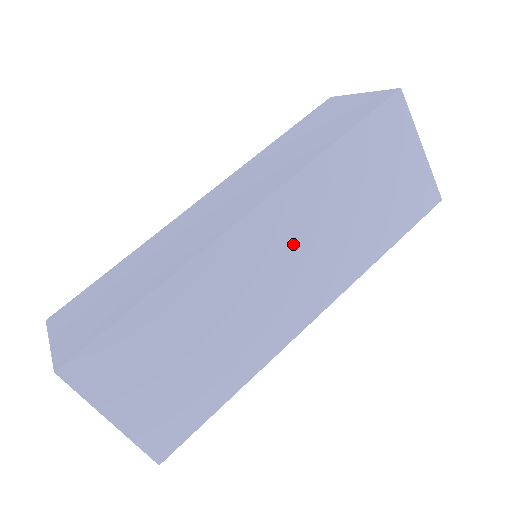
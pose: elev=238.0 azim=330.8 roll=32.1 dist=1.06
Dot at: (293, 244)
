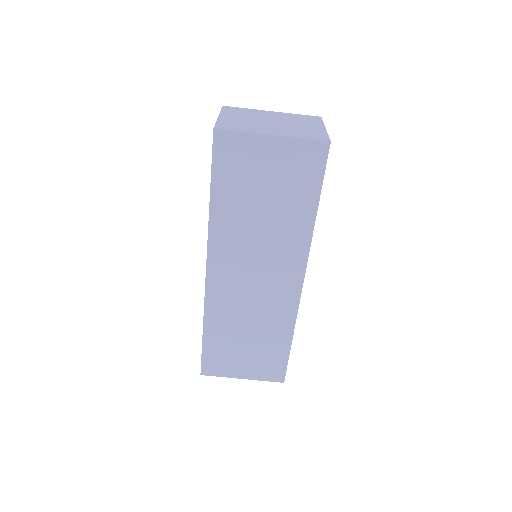
Dot at: (245, 264)
